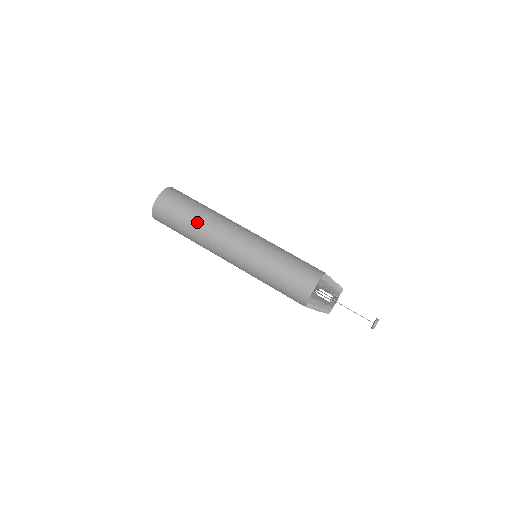
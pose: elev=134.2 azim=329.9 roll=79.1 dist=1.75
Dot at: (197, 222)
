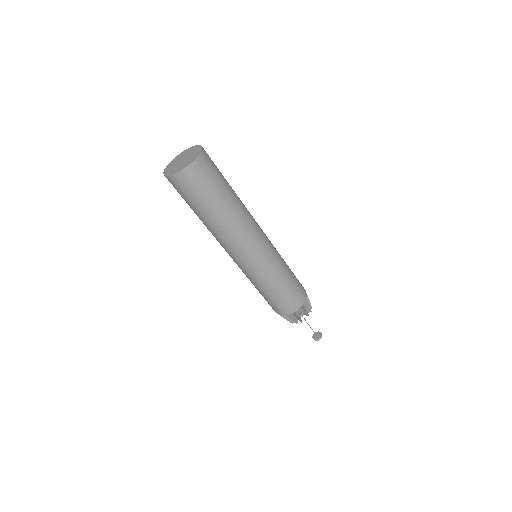
Dot at: (211, 220)
